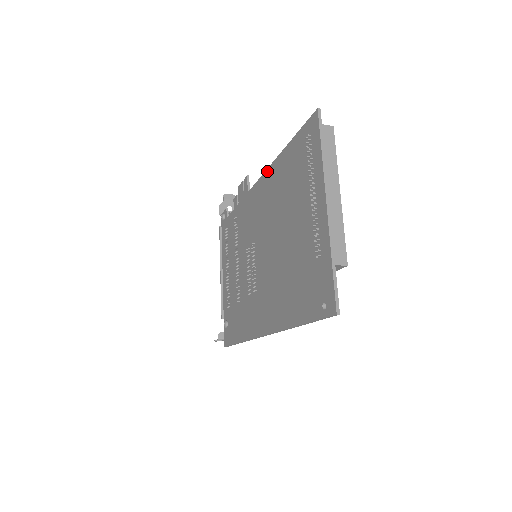
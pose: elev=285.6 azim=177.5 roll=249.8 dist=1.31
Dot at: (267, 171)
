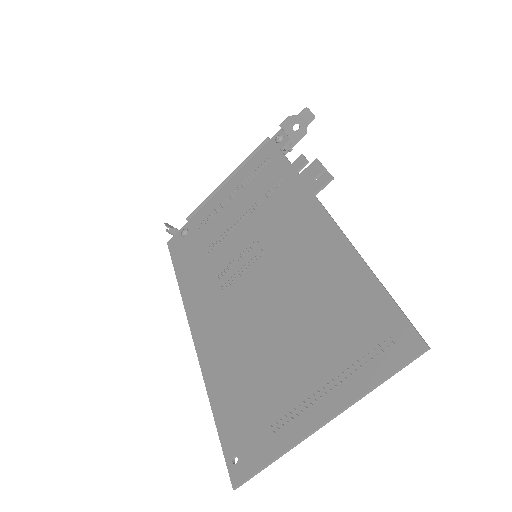
Dot at: (343, 238)
